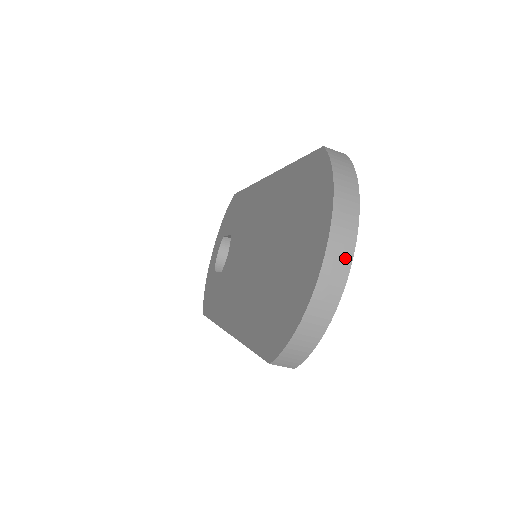
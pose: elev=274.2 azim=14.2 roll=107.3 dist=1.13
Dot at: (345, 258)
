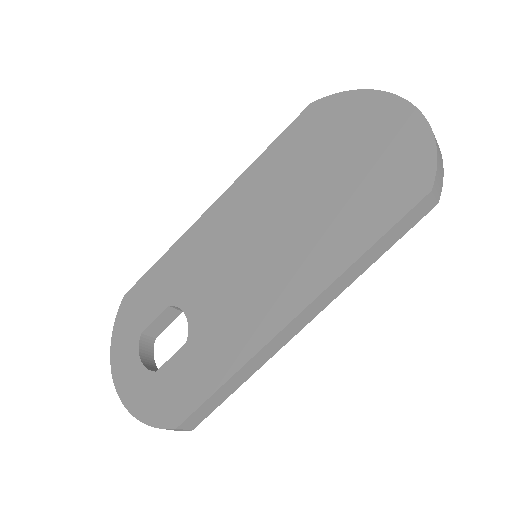
Dot at: occluded
